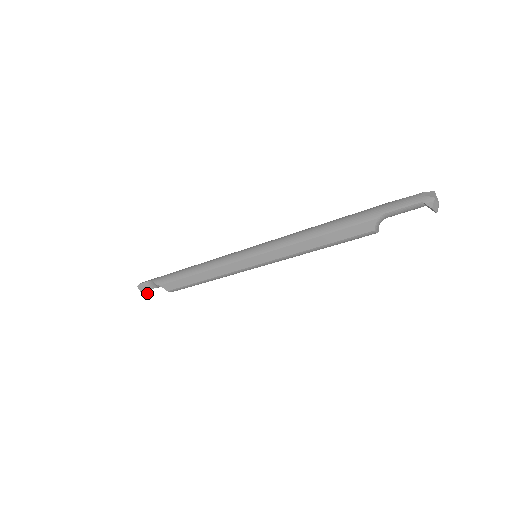
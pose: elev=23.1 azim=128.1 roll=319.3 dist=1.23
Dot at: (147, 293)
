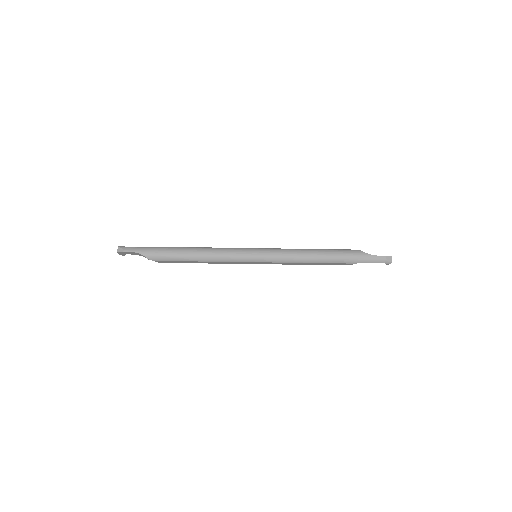
Dot at: (124, 254)
